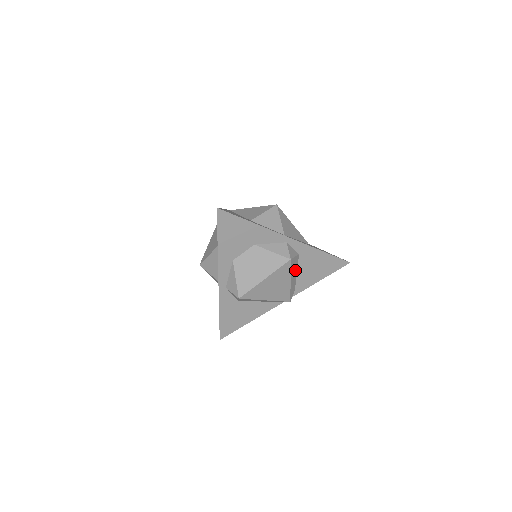
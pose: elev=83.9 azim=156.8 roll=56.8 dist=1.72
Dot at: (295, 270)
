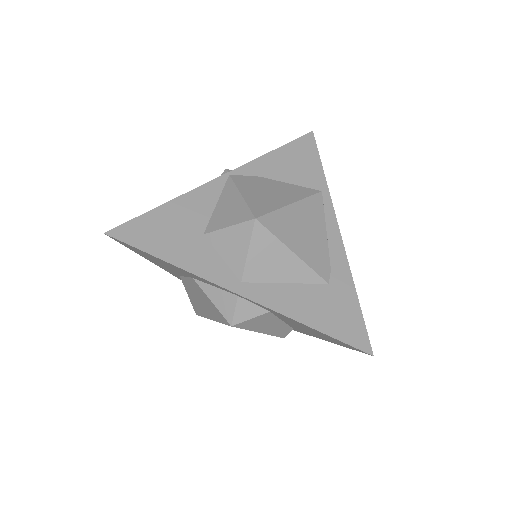
Dot at: (272, 321)
